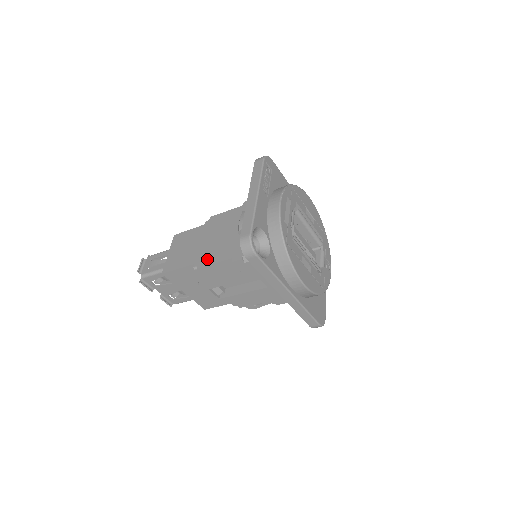
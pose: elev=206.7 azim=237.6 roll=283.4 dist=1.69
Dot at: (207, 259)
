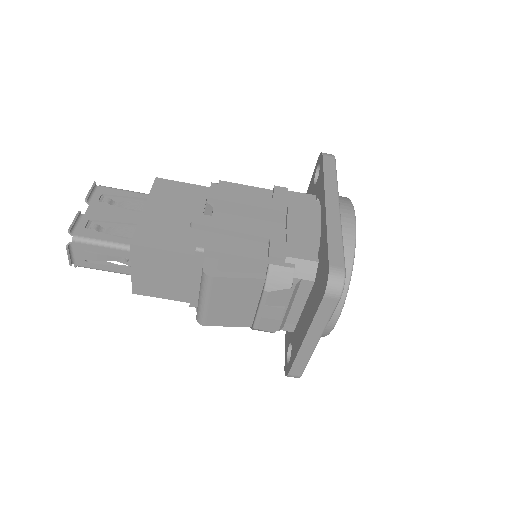
Dot at: occluded
